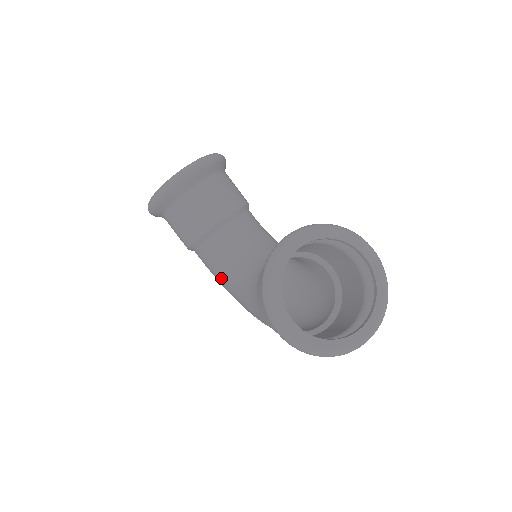
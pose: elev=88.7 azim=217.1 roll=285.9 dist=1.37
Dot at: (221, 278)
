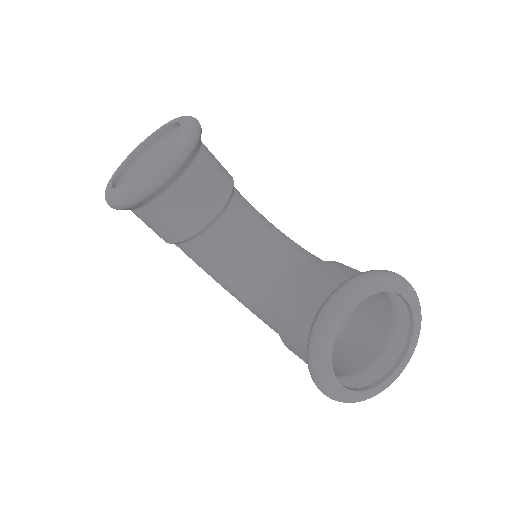
Dot at: (212, 274)
